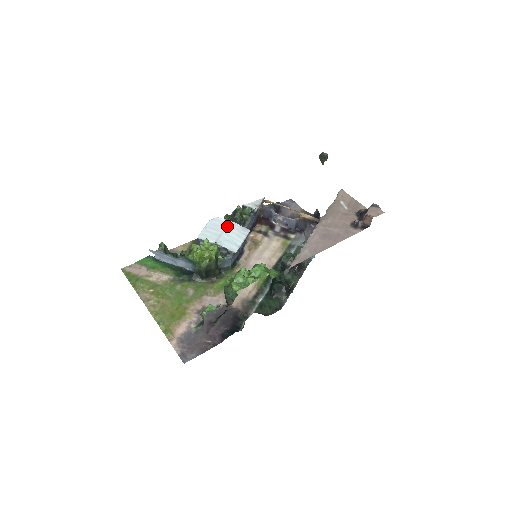
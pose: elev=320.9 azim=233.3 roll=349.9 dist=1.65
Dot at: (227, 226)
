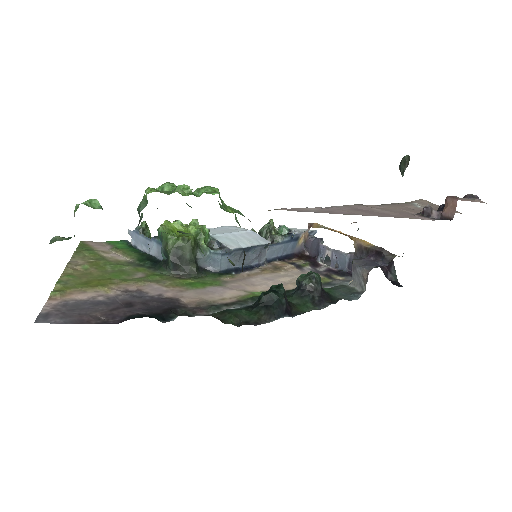
Dot at: (241, 231)
